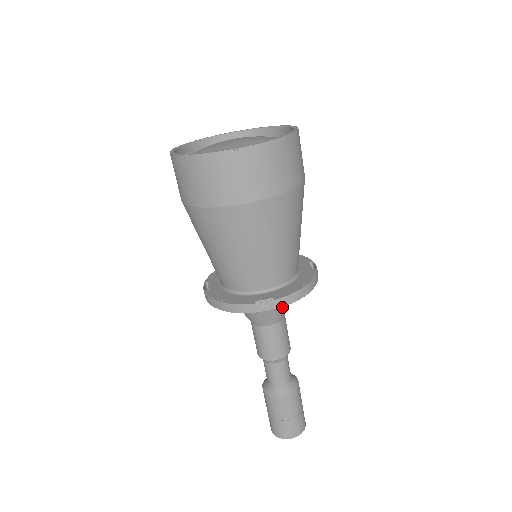
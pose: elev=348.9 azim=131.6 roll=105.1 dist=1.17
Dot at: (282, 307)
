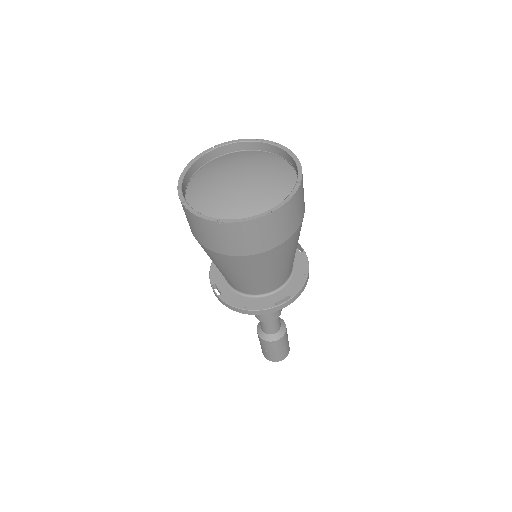
Dot at: occluded
